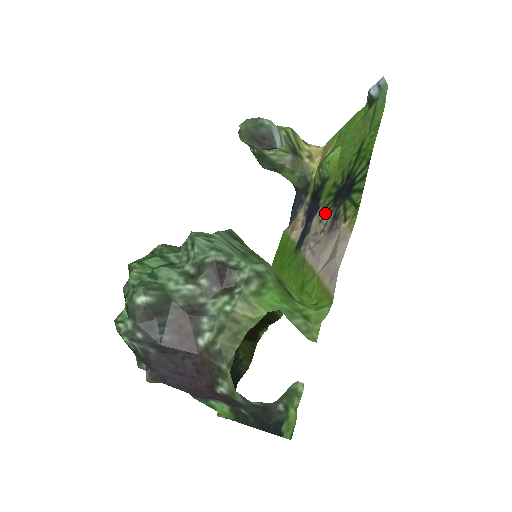
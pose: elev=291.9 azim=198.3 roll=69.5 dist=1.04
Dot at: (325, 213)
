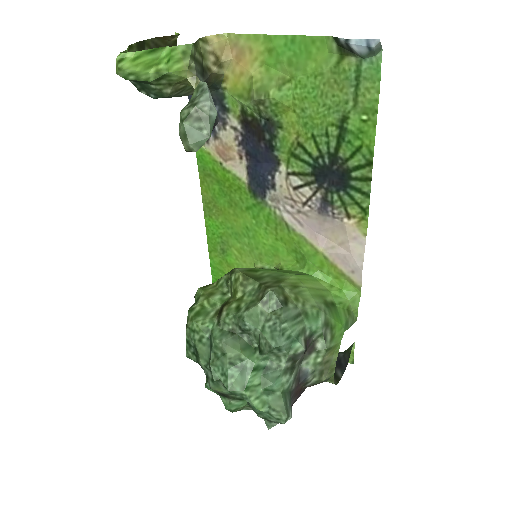
Dot at: (302, 184)
